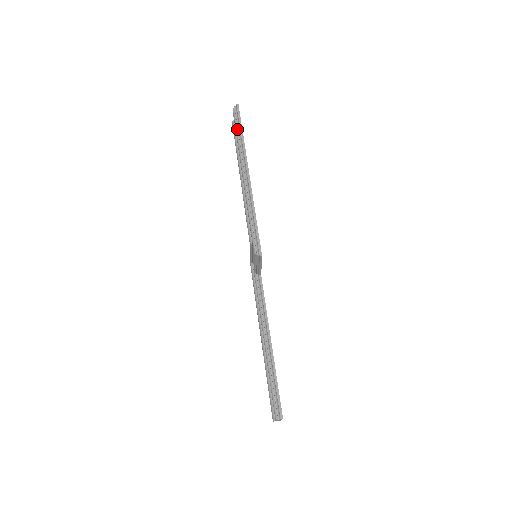
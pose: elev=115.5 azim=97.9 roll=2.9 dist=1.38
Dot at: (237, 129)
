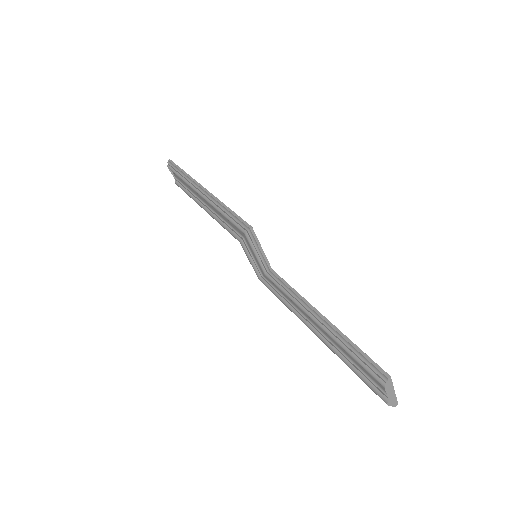
Dot at: (177, 173)
